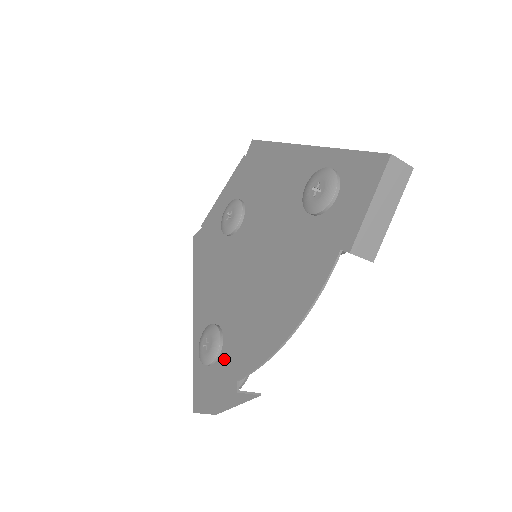
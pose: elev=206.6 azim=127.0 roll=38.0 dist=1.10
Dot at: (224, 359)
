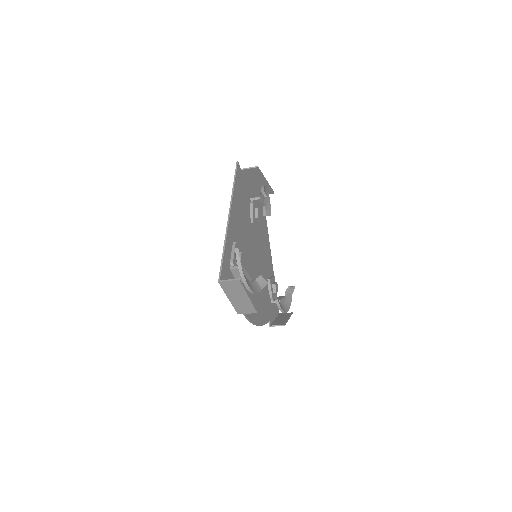
Dot at: occluded
